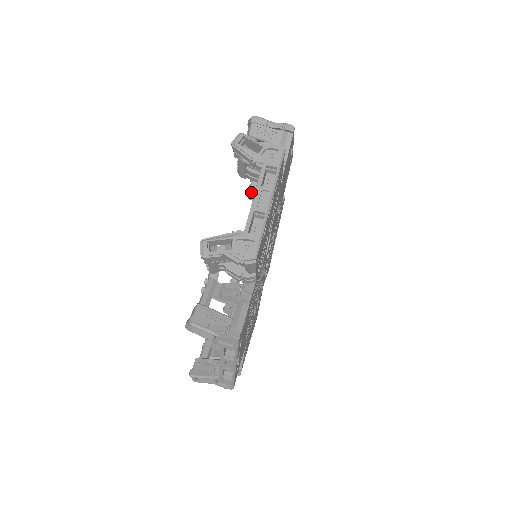
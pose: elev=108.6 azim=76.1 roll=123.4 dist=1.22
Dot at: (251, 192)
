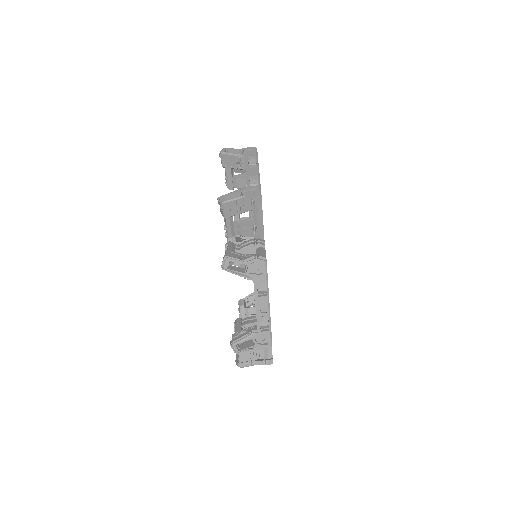
Dot at: occluded
